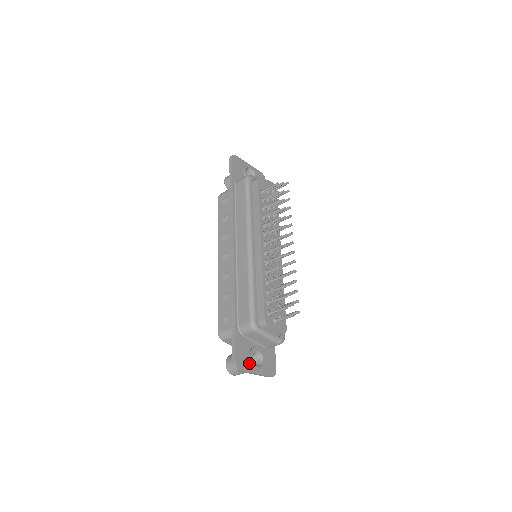
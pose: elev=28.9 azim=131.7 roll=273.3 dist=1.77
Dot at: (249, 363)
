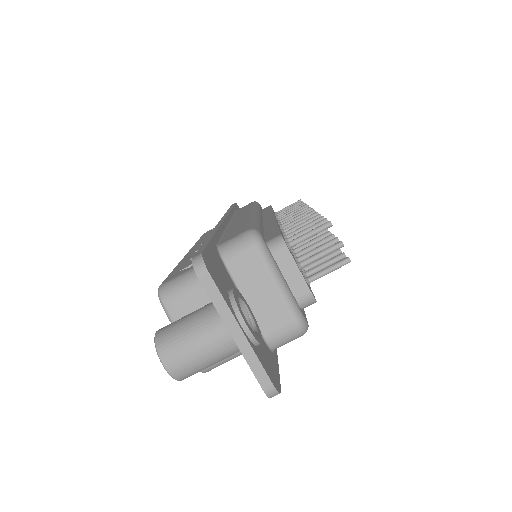
Dot at: (228, 297)
